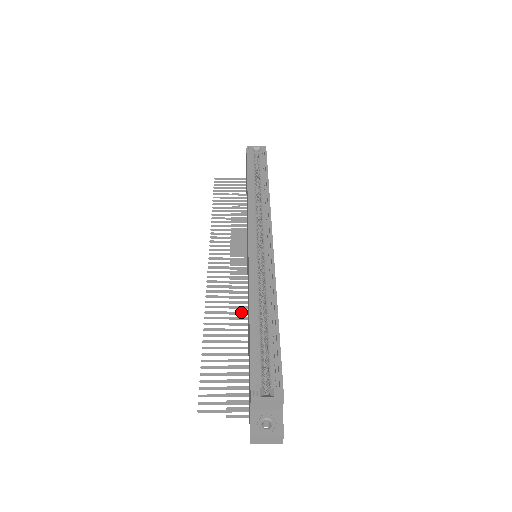
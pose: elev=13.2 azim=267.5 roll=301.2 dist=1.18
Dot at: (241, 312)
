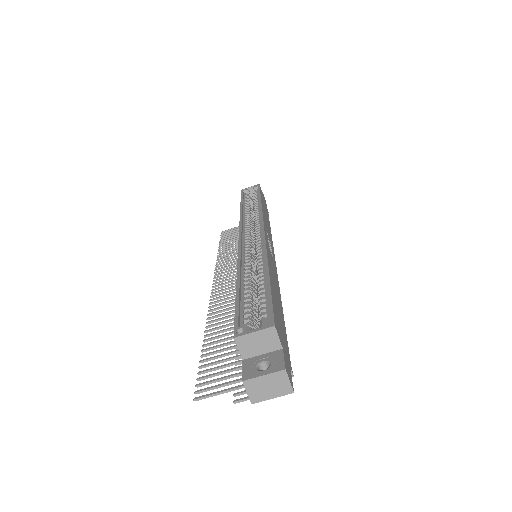
Dot at: occluded
